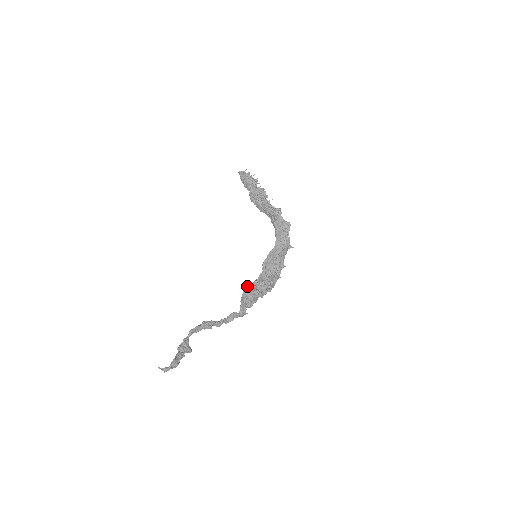
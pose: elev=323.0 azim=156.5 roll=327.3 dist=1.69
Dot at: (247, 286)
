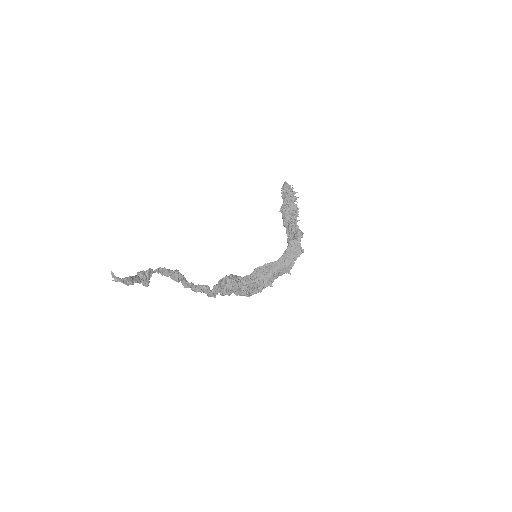
Dot at: (232, 274)
